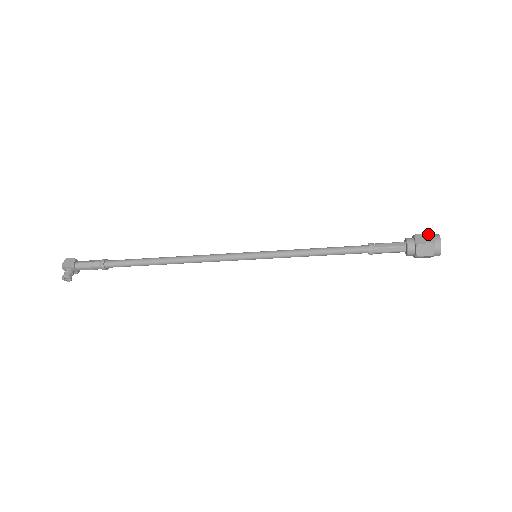
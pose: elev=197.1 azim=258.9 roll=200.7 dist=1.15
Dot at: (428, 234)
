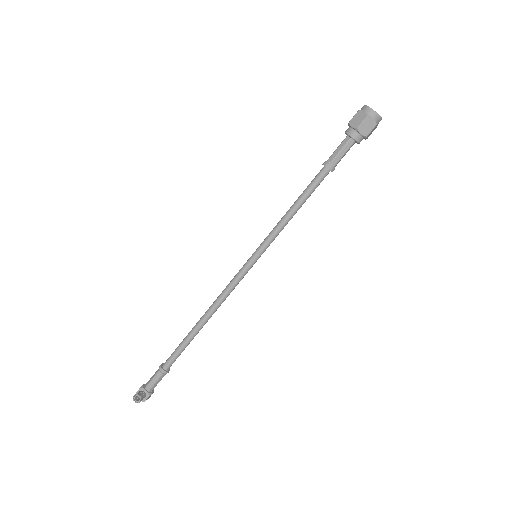
Dot at: occluded
